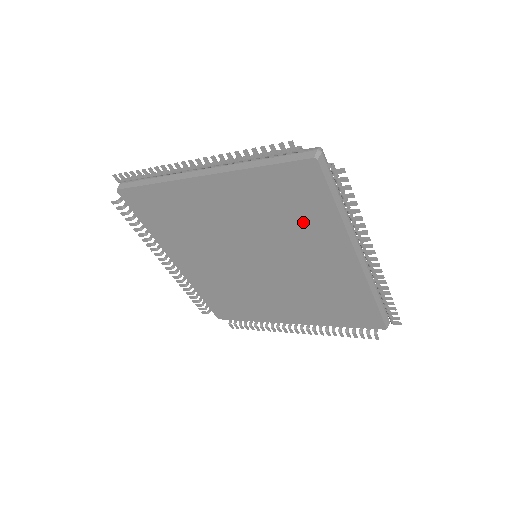
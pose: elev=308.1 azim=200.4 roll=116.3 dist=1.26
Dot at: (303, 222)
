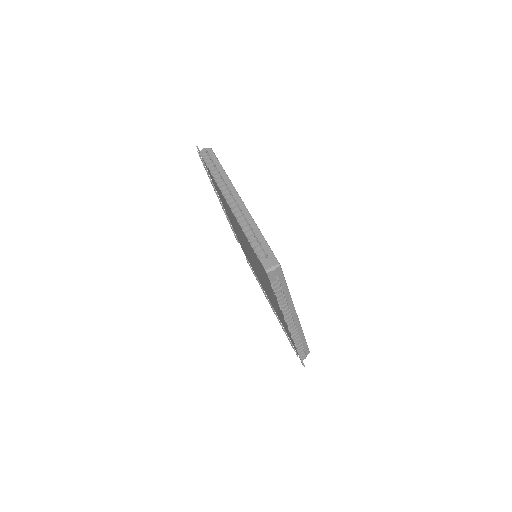
Dot at: occluded
